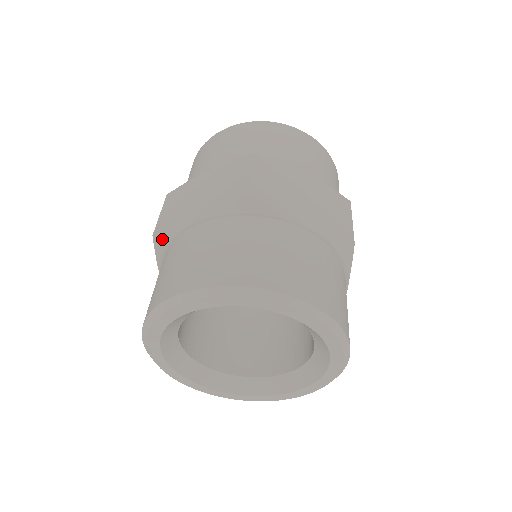
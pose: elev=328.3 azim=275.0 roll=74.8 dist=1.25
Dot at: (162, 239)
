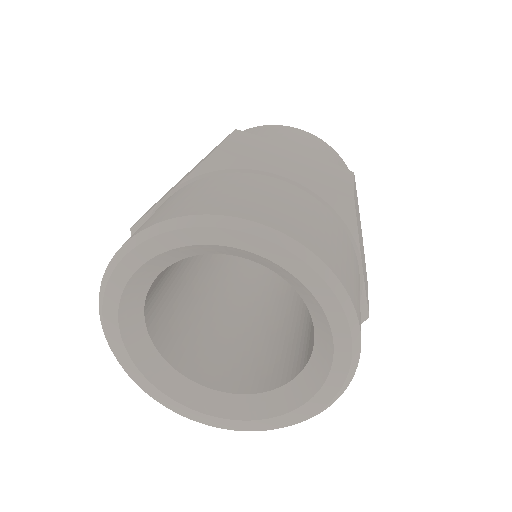
Dot at: occluded
